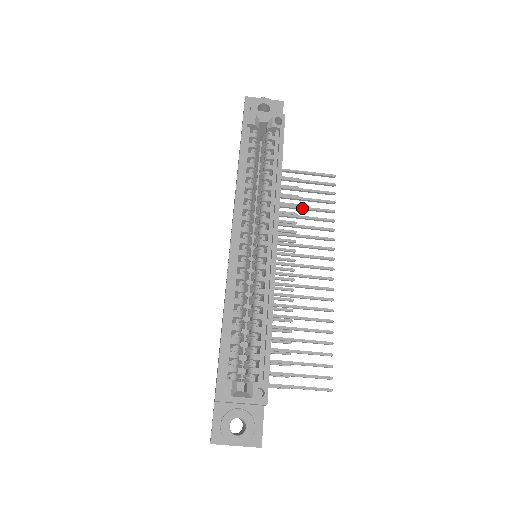
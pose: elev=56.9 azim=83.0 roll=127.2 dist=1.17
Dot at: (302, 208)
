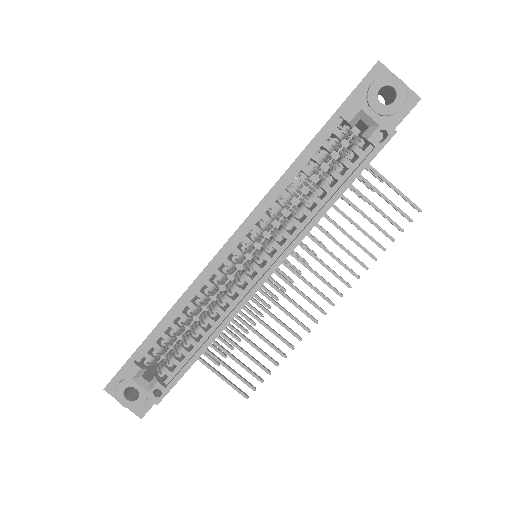
Dot at: (353, 224)
